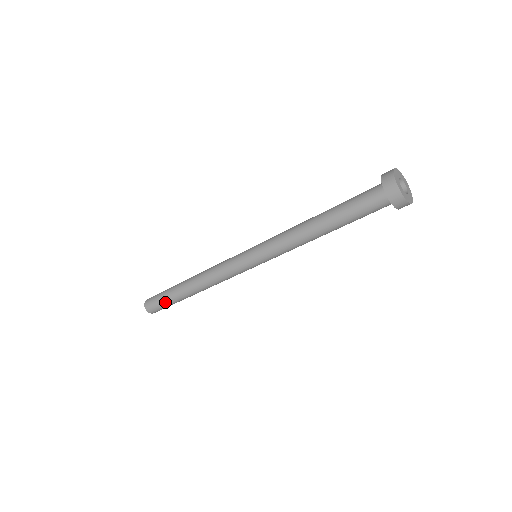
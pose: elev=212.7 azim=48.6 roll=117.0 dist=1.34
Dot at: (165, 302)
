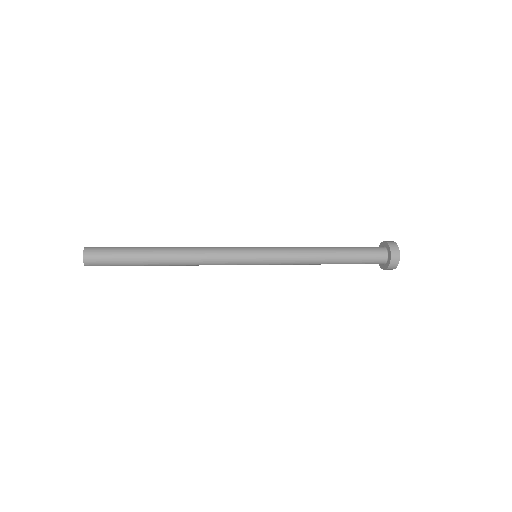
Dot at: (121, 263)
